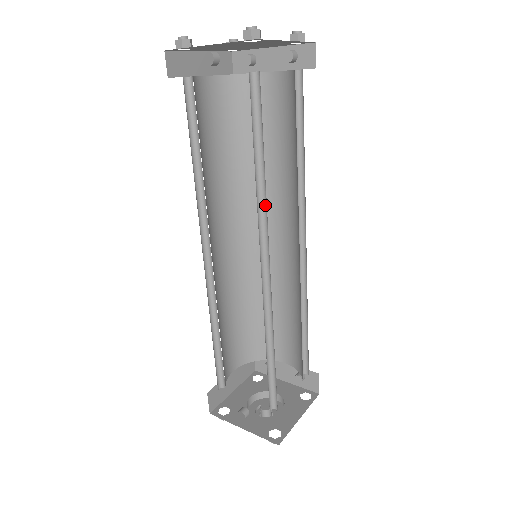
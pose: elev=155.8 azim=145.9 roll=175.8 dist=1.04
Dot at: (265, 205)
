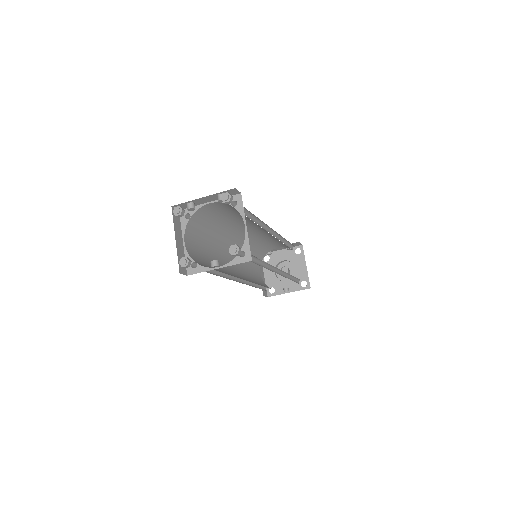
Dot at: (267, 263)
